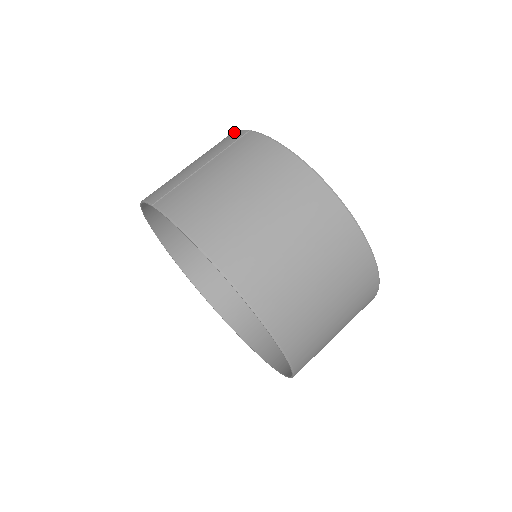
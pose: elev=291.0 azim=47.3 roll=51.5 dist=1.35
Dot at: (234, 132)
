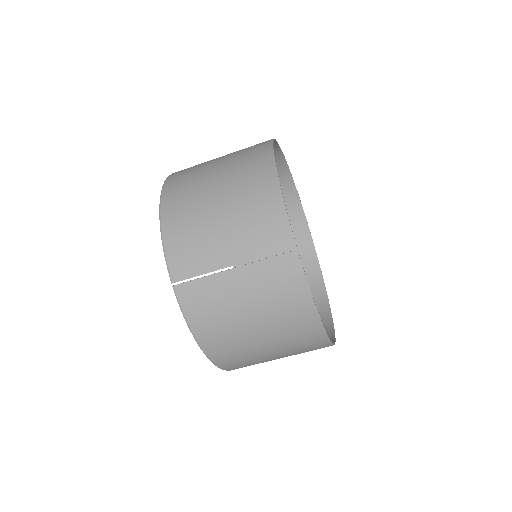
Dot at: (283, 219)
